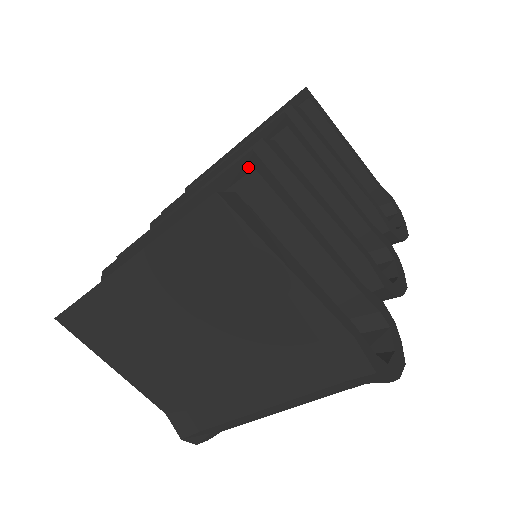
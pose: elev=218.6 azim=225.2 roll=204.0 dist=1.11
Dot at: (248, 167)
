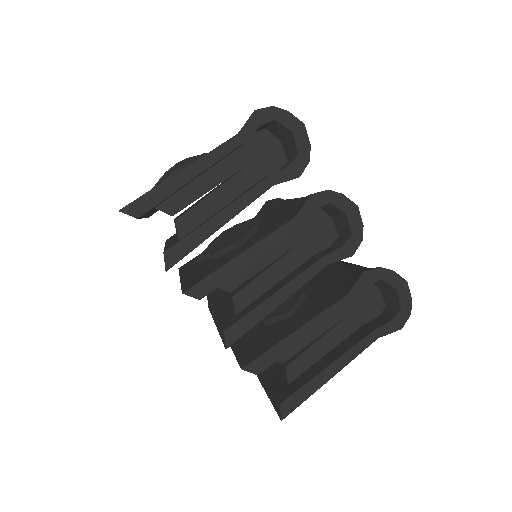
Dot at: (252, 372)
